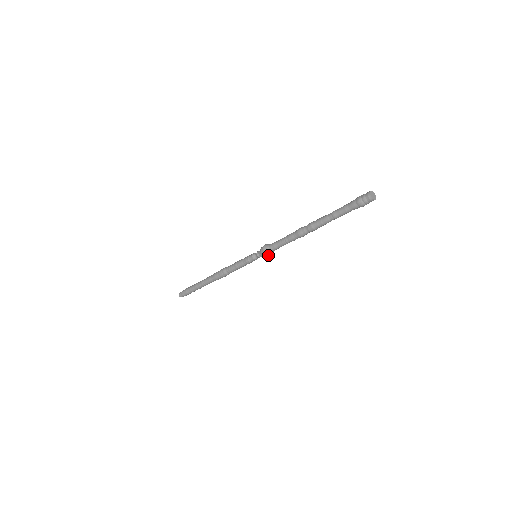
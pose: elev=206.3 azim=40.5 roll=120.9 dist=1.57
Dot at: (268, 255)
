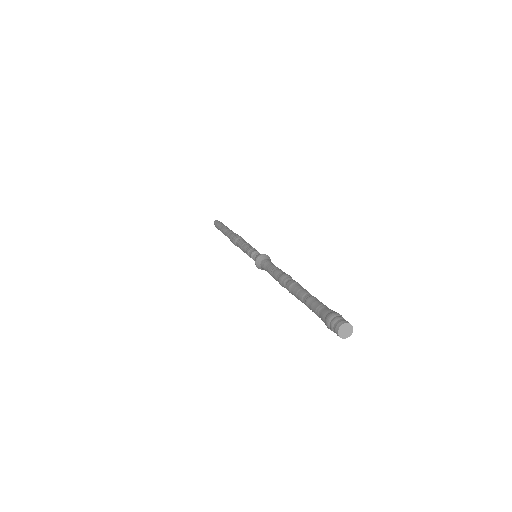
Dot at: (261, 269)
